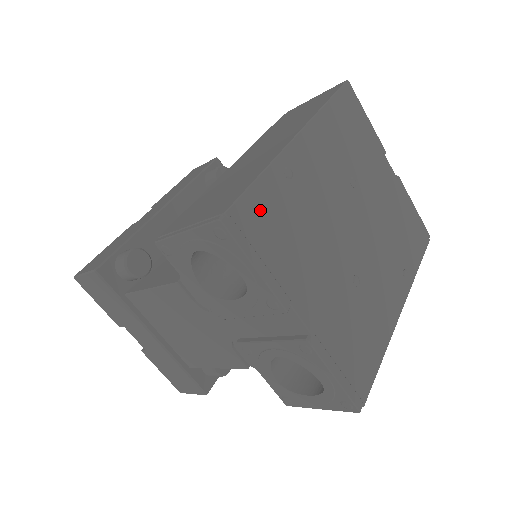
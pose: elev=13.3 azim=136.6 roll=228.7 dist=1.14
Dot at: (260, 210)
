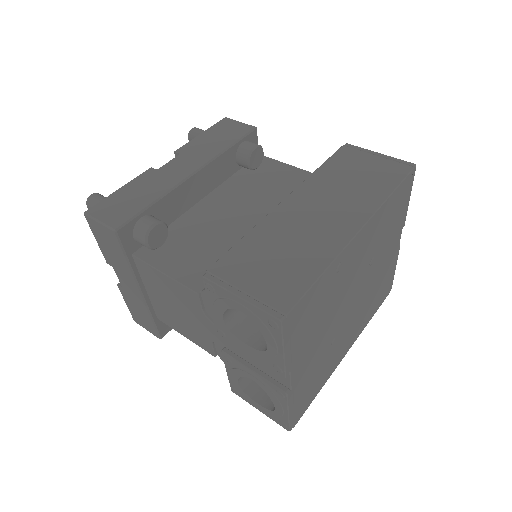
Dot at: (308, 305)
